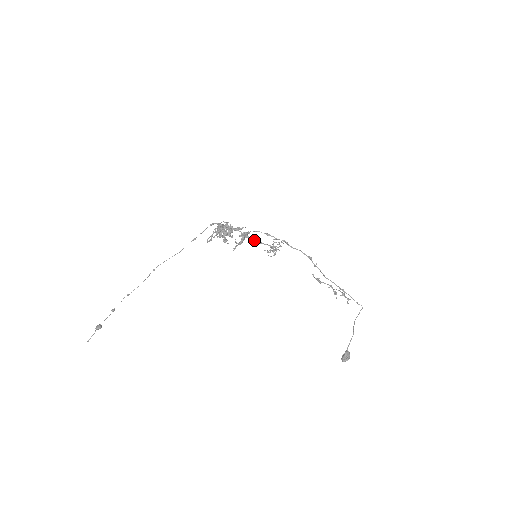
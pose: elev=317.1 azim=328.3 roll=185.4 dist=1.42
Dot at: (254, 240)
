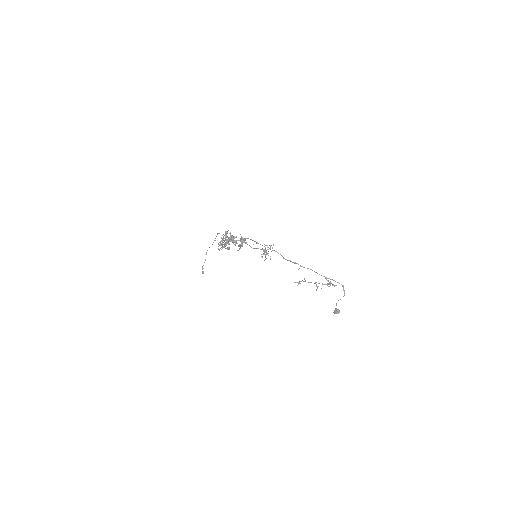
Dot at: (250, 246)
